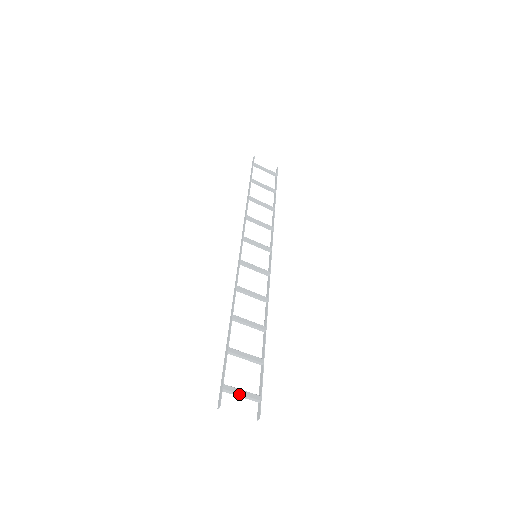
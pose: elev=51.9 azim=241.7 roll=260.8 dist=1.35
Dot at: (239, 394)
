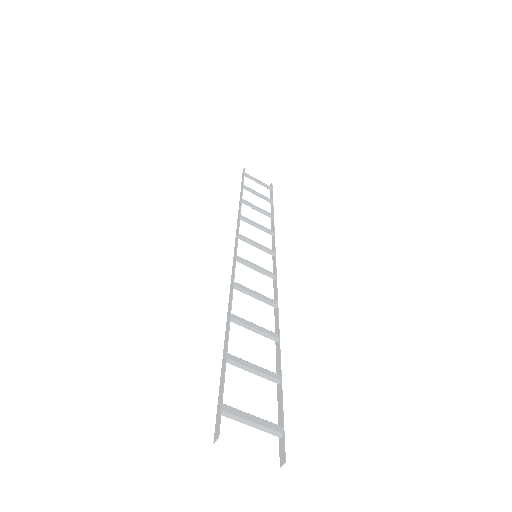
Dot at: (248, 421)
